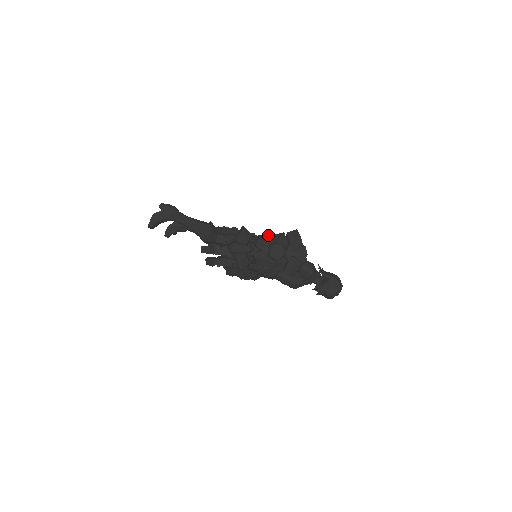
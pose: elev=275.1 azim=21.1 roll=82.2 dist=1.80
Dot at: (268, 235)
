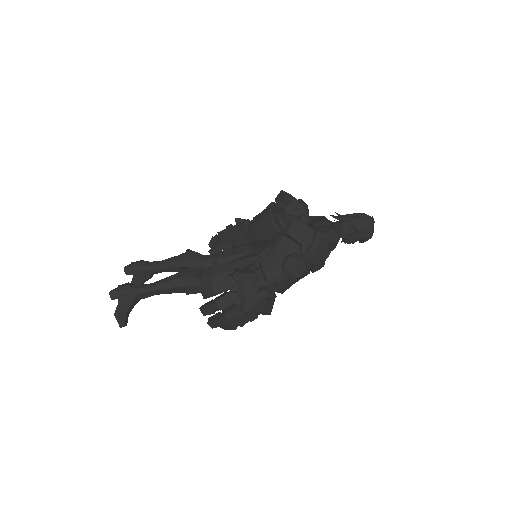
Dot at: (269, 254)
